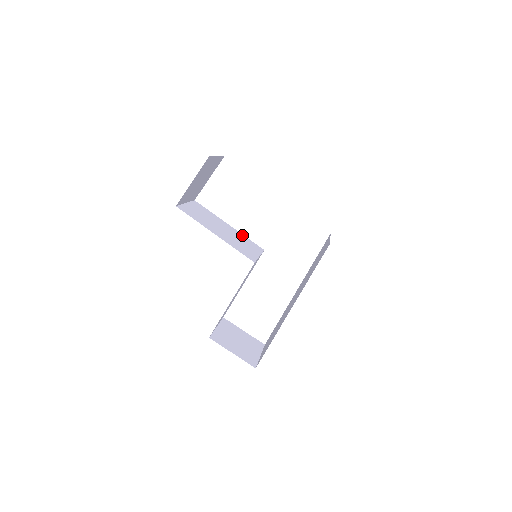
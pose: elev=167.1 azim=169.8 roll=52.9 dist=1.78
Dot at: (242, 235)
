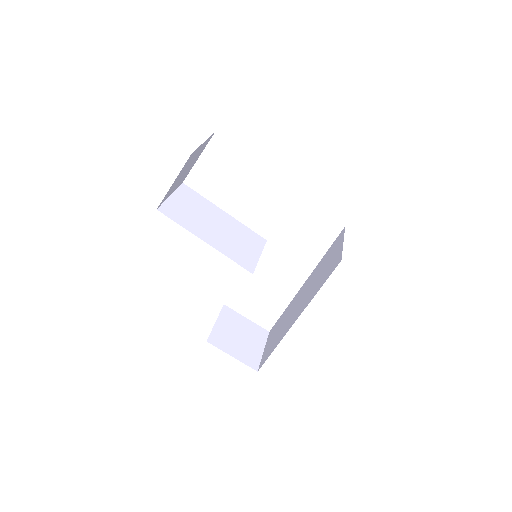
Dot at: (240, 224)
